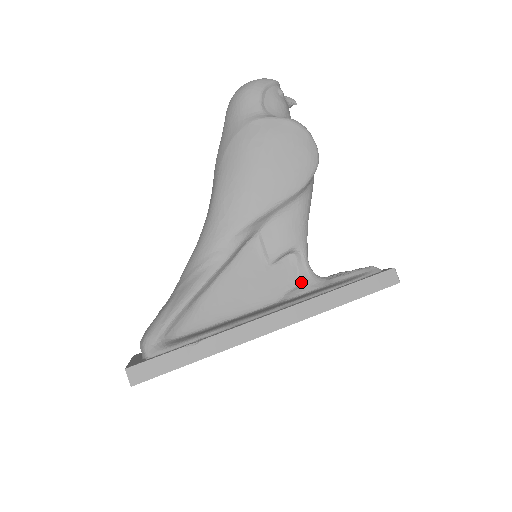
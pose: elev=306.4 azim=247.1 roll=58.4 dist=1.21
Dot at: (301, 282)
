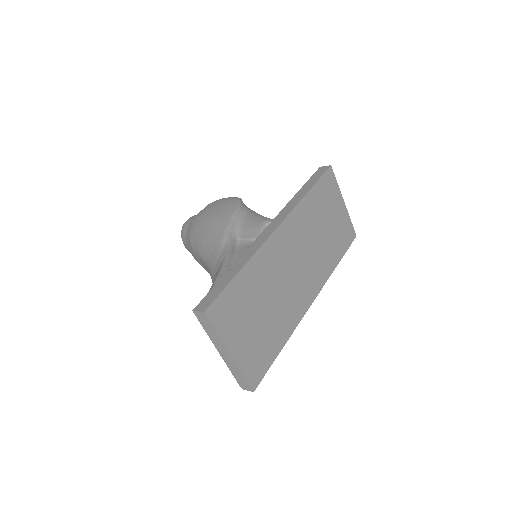
Dot at: occluded
